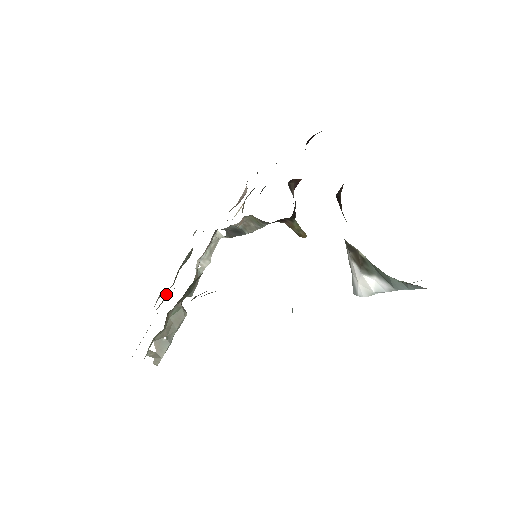
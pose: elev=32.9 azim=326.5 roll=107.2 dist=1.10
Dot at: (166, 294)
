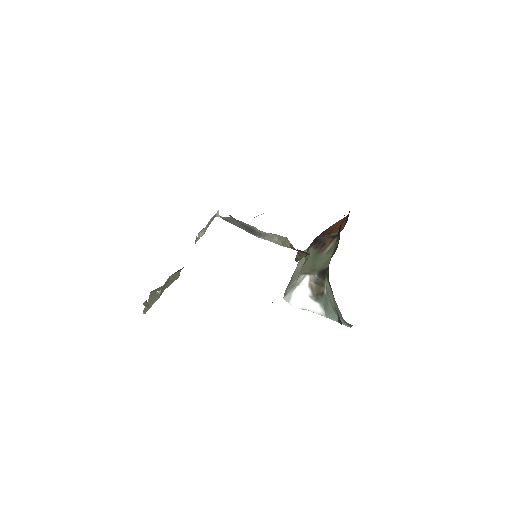
Dot at: occluded
